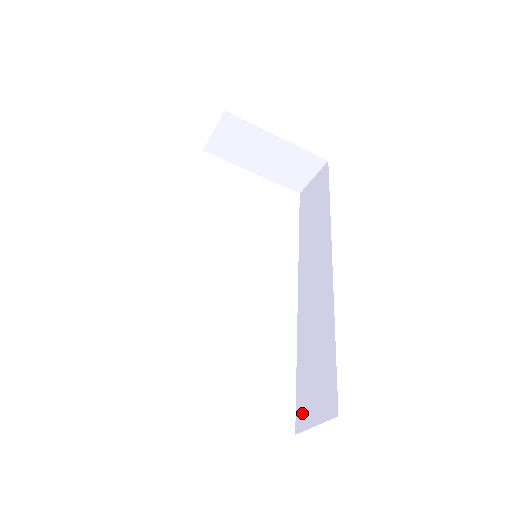
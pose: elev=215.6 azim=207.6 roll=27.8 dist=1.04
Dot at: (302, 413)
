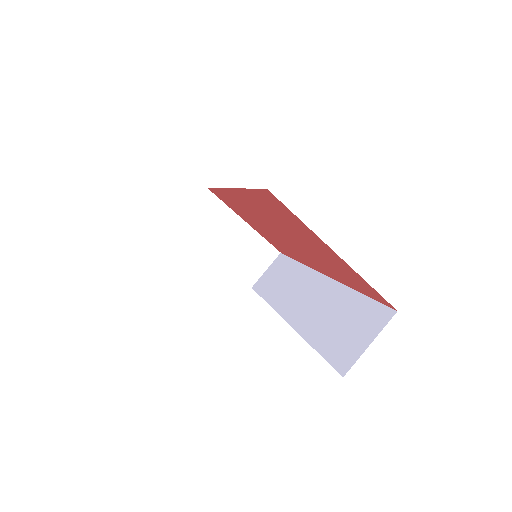
Dot at: (343, 357)
